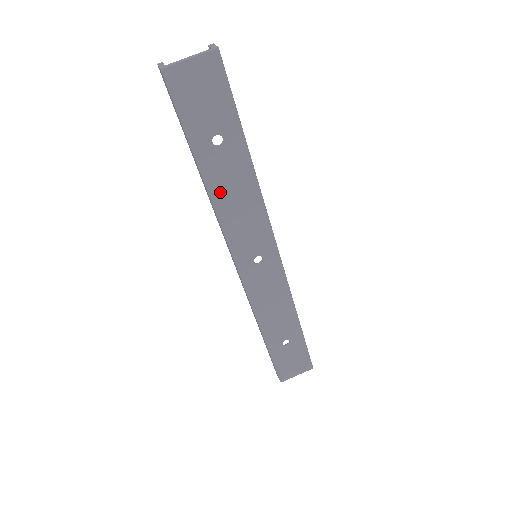
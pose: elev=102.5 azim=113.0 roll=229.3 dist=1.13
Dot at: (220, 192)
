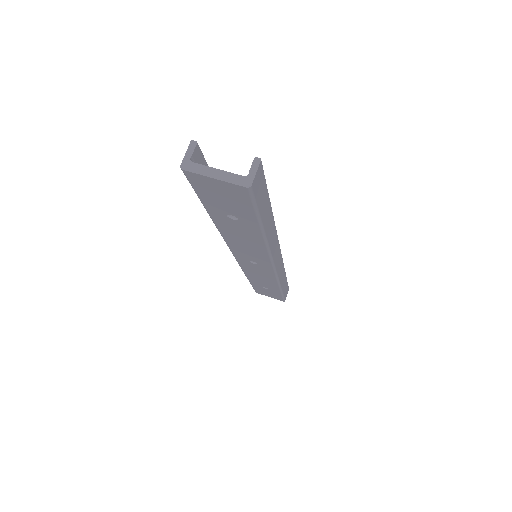
Dot at: (227, 232)
